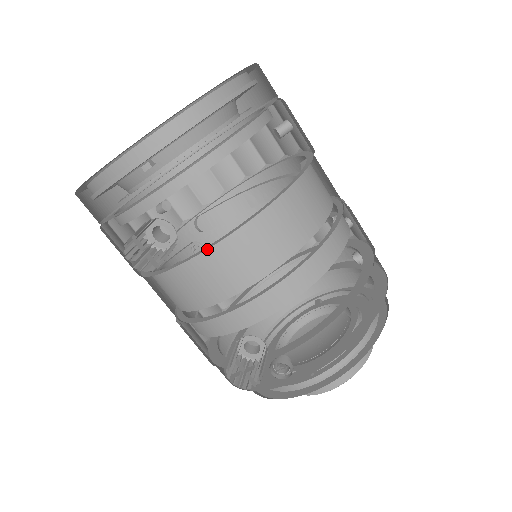
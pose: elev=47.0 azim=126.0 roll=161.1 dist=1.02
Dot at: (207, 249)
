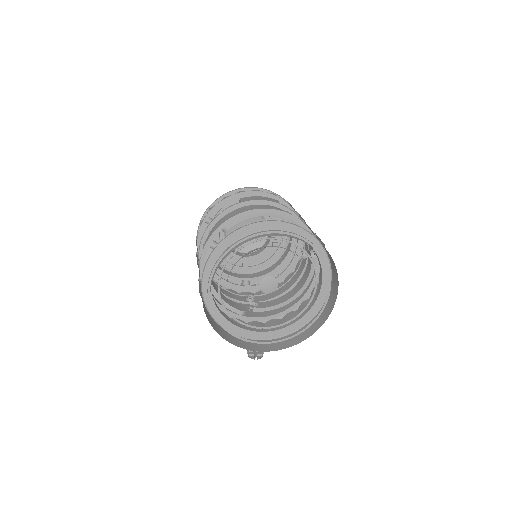
Dot at: (262, 317)
